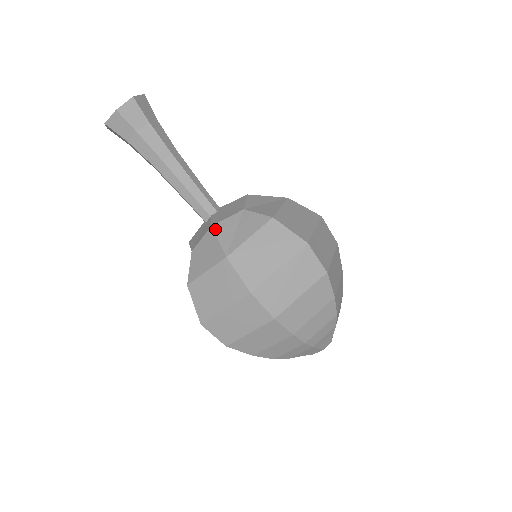
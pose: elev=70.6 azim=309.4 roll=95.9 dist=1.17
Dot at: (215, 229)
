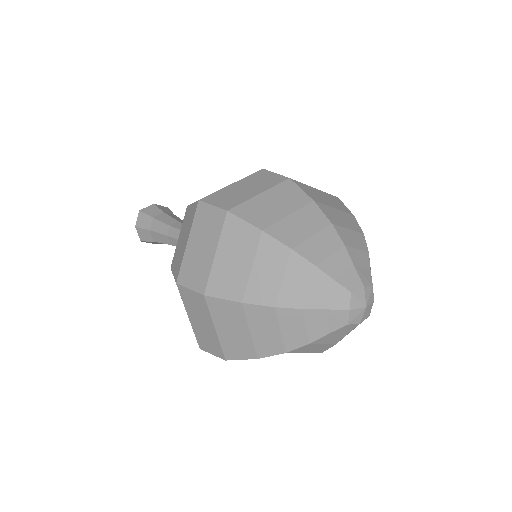
Dot at: occluded
